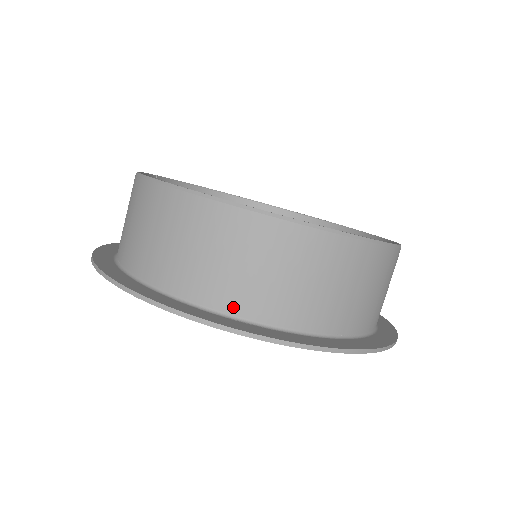
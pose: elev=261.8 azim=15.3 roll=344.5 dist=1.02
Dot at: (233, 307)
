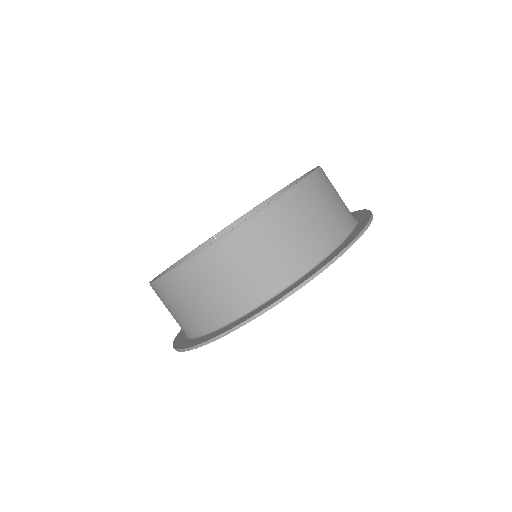
Dot at: (188, 332)
